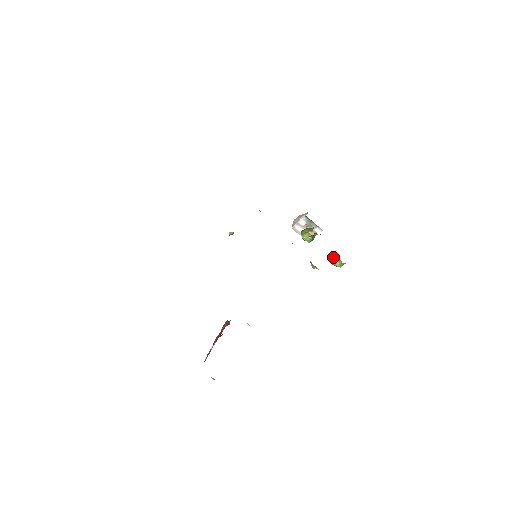
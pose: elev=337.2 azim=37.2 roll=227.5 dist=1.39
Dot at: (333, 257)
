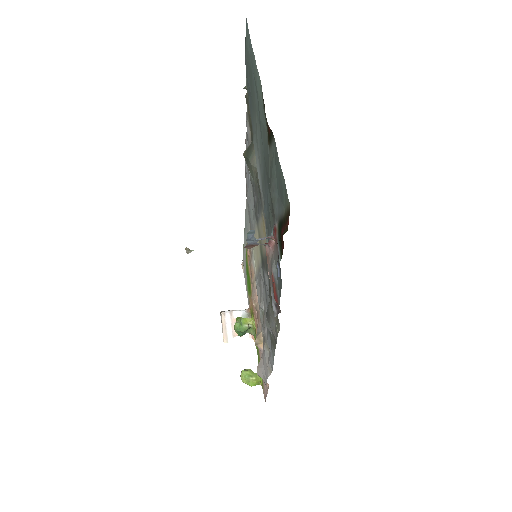
Dot at: (248, 370)
